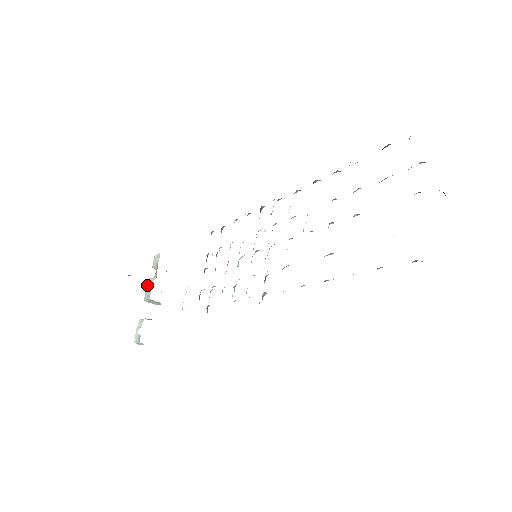
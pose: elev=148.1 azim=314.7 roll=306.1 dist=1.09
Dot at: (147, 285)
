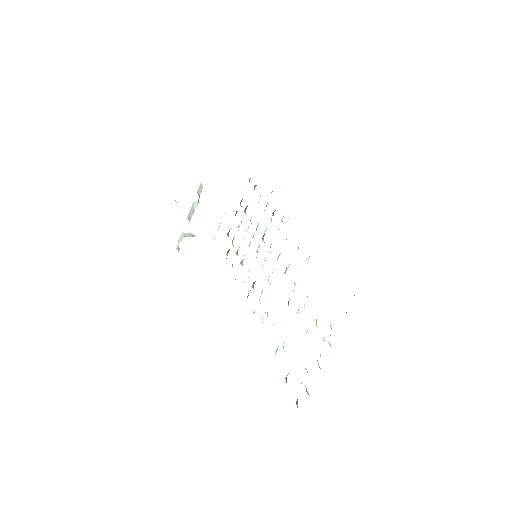
Dot at: (191, 207)
